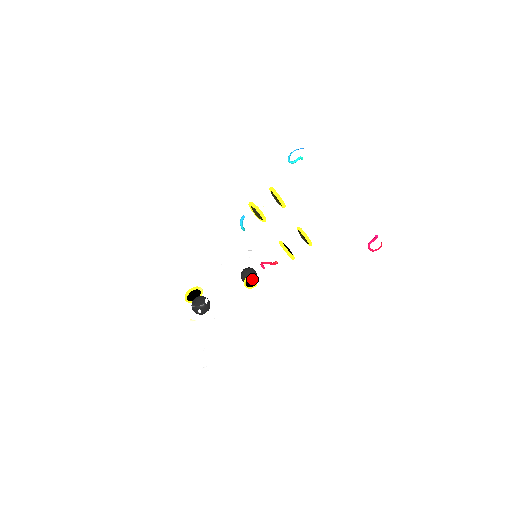
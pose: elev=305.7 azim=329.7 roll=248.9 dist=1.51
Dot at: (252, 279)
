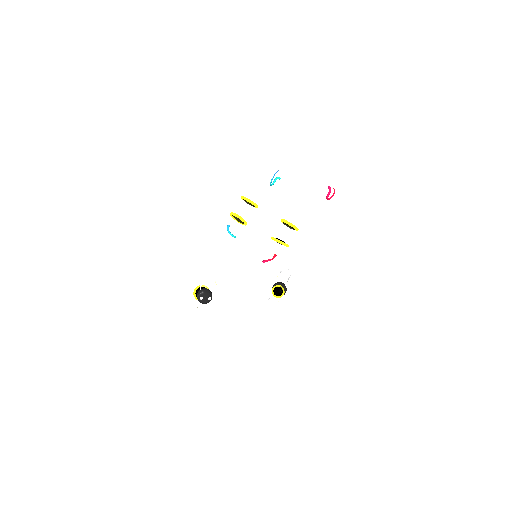
Dot at: (277, 288)
